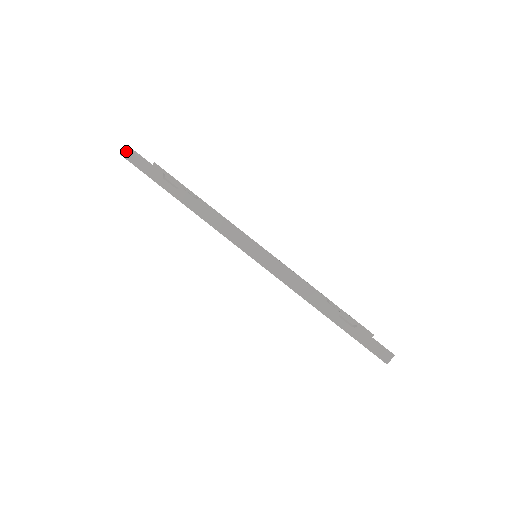
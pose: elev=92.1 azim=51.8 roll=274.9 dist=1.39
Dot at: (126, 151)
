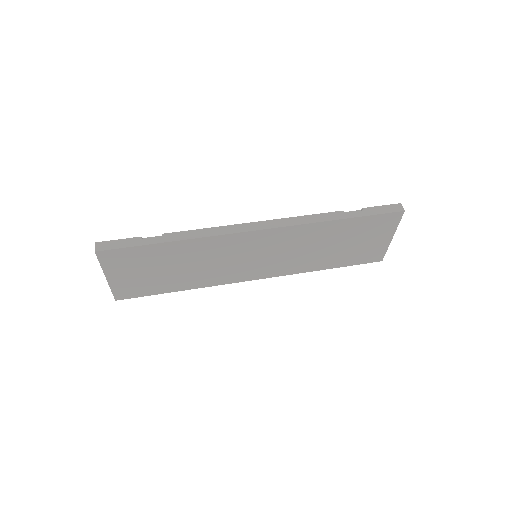
Dot at: (97, 246)
